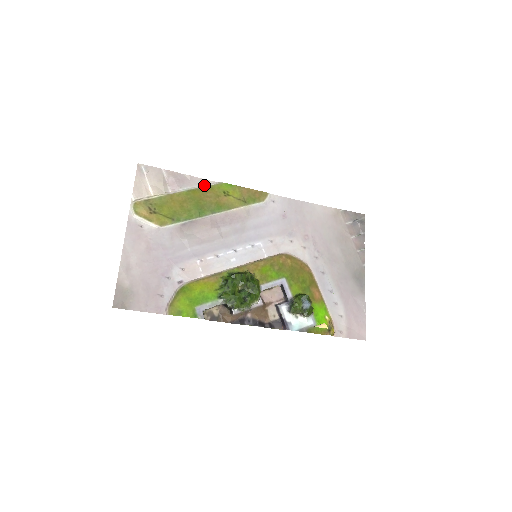
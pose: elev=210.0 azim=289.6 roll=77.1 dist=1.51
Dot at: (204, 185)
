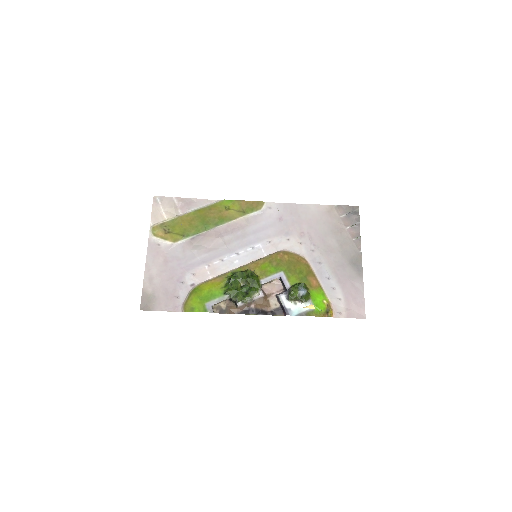
Dot at: (208, 204)
